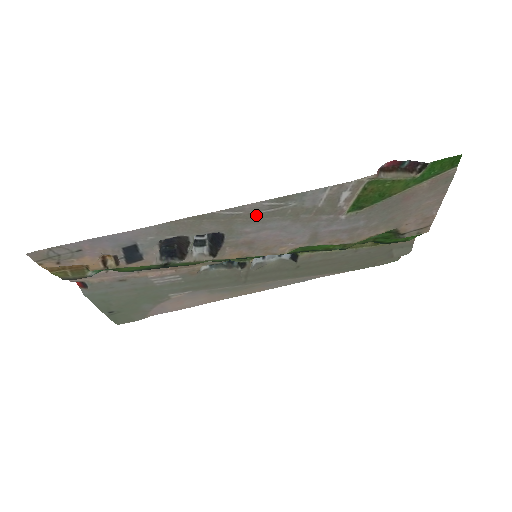
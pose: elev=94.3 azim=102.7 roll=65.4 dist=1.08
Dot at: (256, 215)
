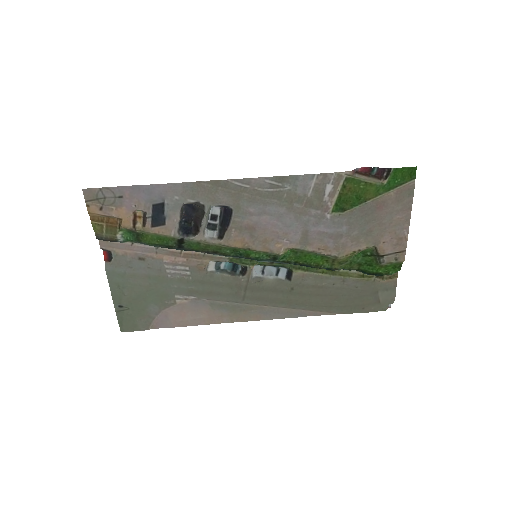
Dot at: (259, 193)
